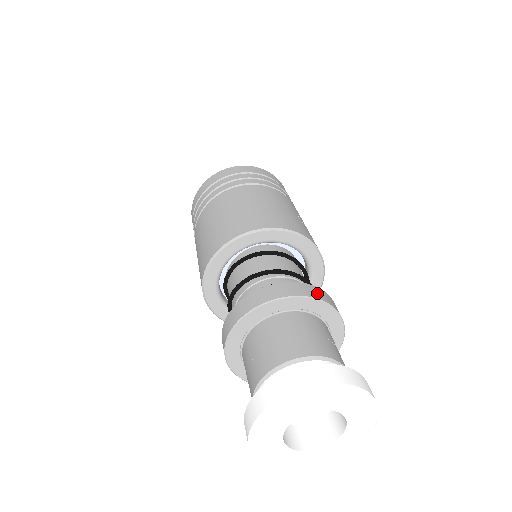
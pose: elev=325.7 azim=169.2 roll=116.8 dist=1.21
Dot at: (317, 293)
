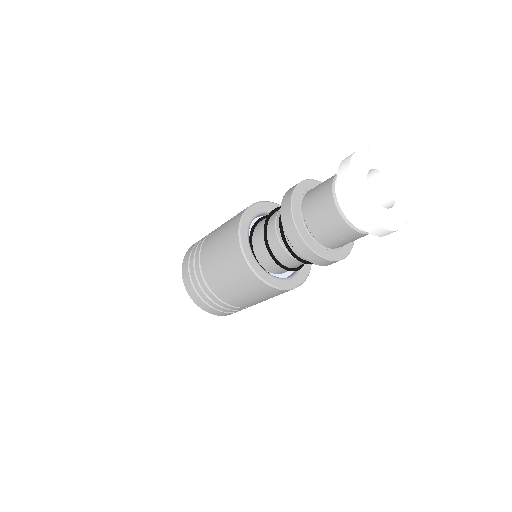
Dot at: occluded
